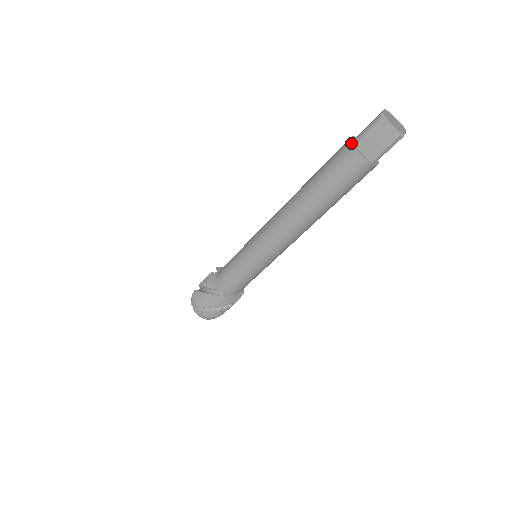
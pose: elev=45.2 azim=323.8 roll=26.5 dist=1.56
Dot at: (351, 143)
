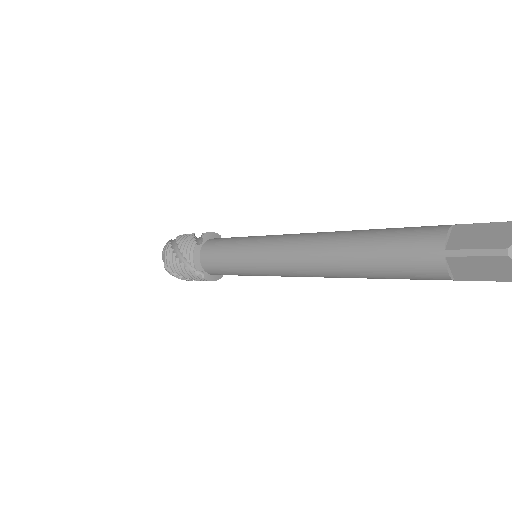
Dot at: (443, 250)
